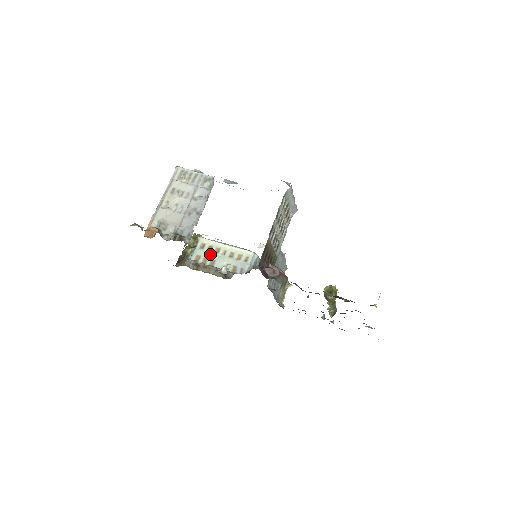
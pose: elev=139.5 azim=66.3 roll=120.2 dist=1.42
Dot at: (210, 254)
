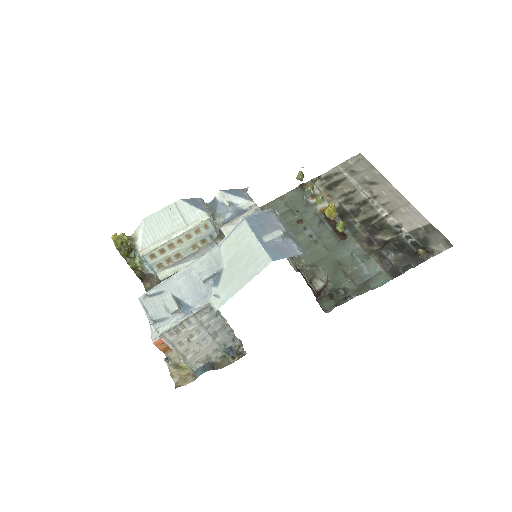
Dot at: (169, 255)
